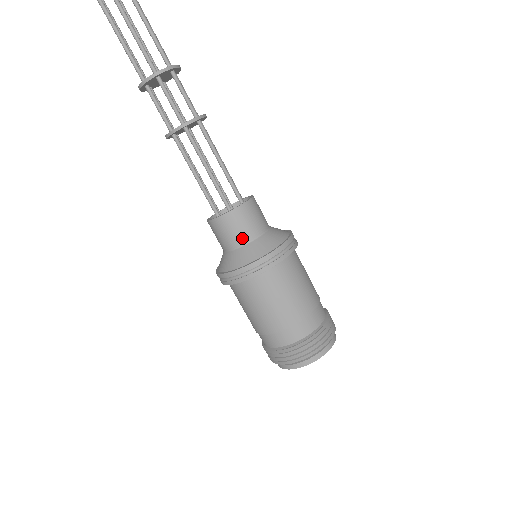
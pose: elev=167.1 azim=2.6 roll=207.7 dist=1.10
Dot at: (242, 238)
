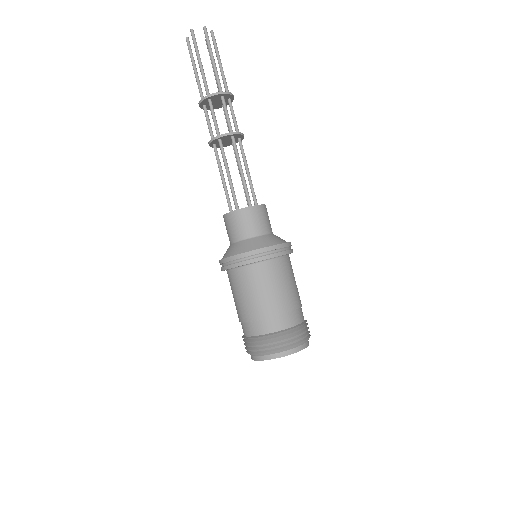
Dot at: (238, 235)
